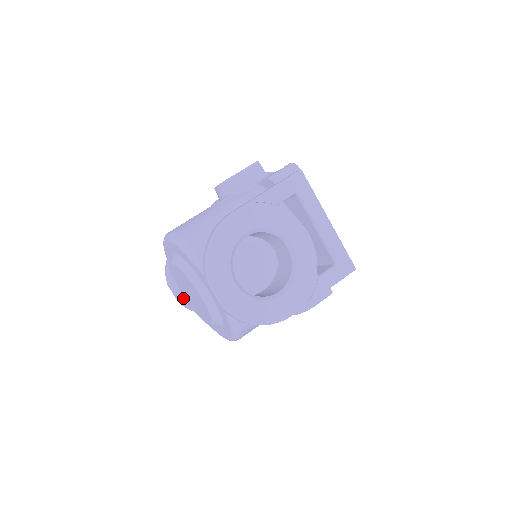
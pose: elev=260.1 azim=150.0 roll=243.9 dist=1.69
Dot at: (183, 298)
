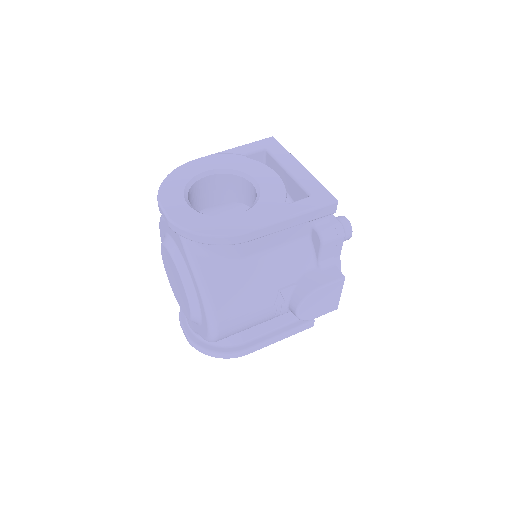
Dot at: (192, 335)
